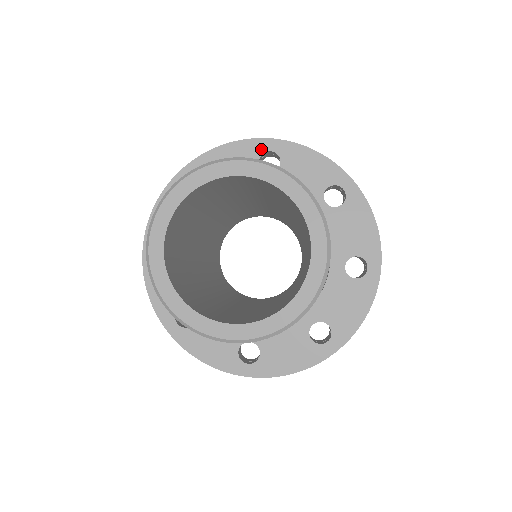
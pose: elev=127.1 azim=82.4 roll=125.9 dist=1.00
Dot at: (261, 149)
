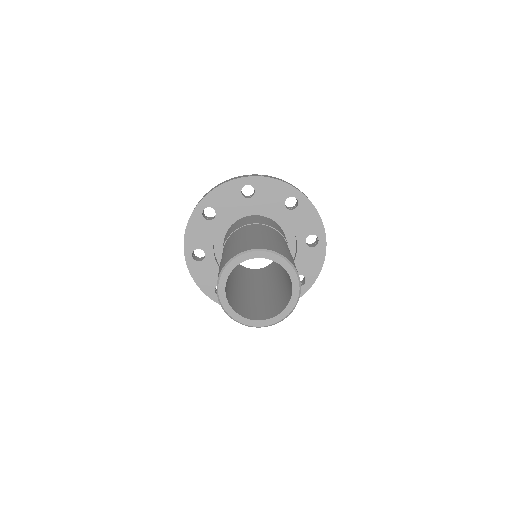
Dot at: (241, 185)
